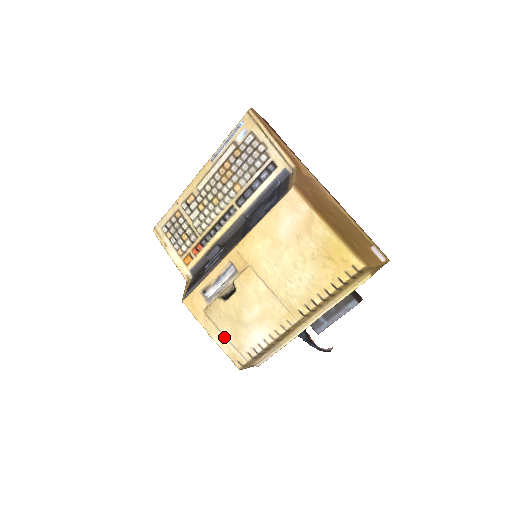
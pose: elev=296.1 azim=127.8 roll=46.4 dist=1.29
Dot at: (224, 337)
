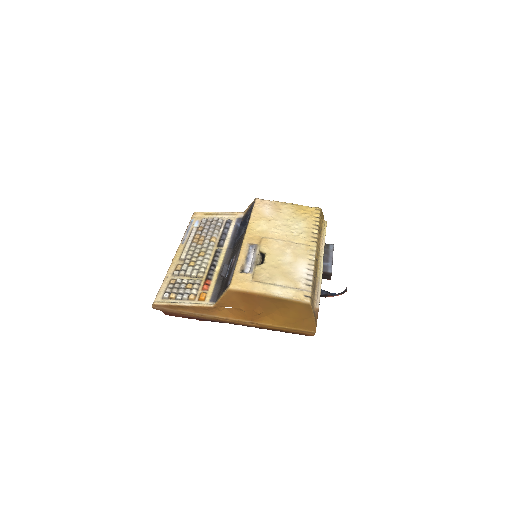
Dot at: (281, 287)
